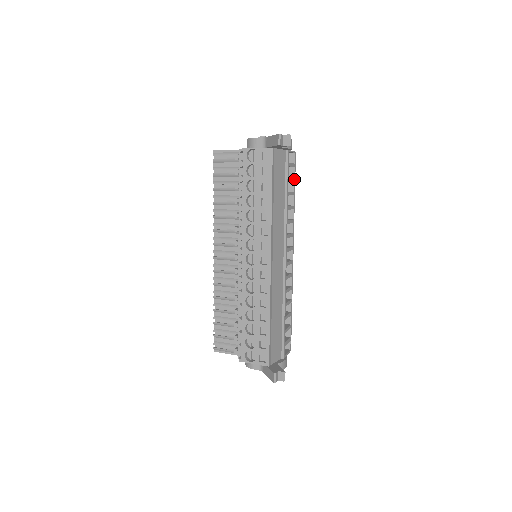
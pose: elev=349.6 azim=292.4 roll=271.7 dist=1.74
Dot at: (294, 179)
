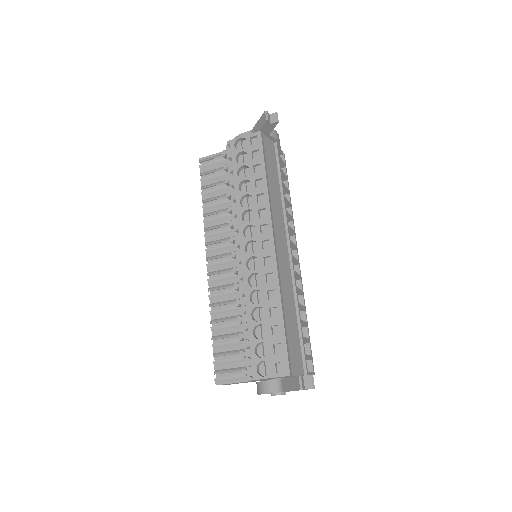
Dot at: (287, 178)
